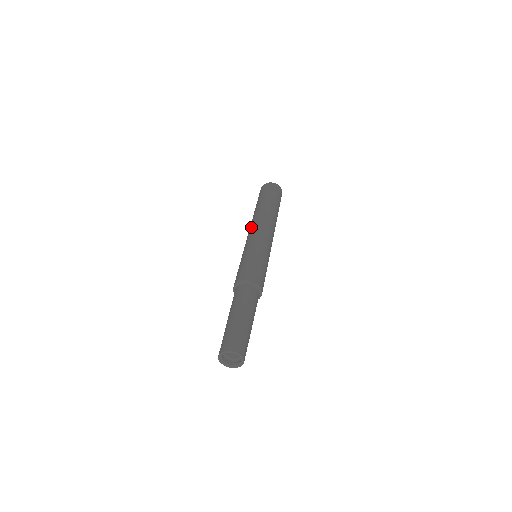
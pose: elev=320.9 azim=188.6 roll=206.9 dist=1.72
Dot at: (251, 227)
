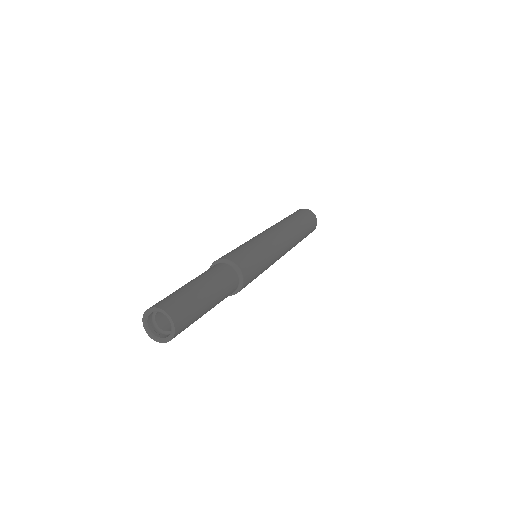
Dot at: occluded
